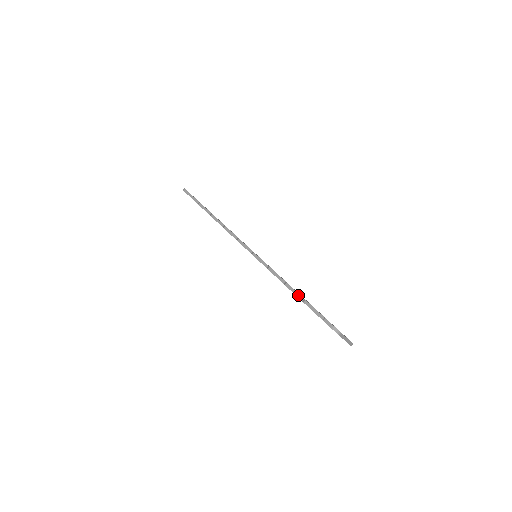
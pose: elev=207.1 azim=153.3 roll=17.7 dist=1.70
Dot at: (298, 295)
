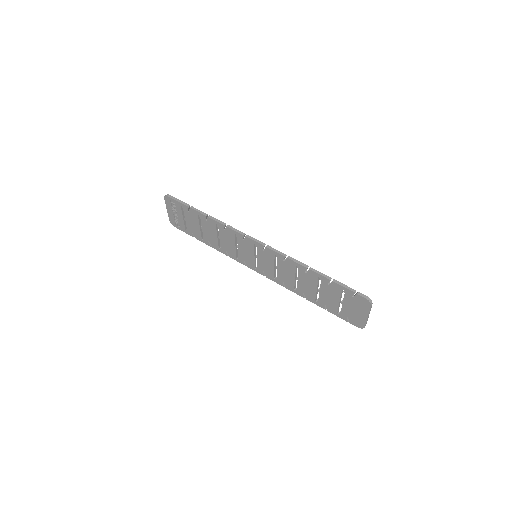
Dot at: (325, 276)
